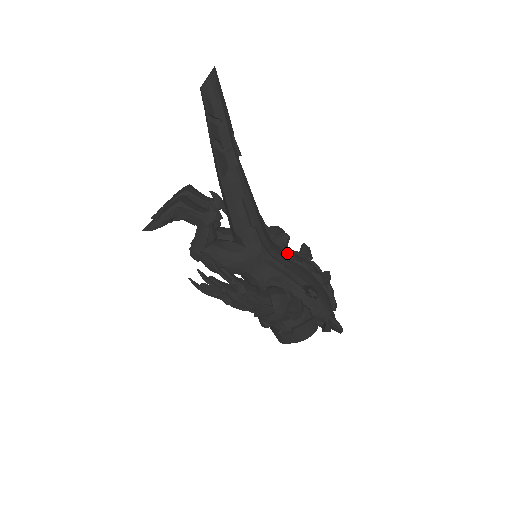
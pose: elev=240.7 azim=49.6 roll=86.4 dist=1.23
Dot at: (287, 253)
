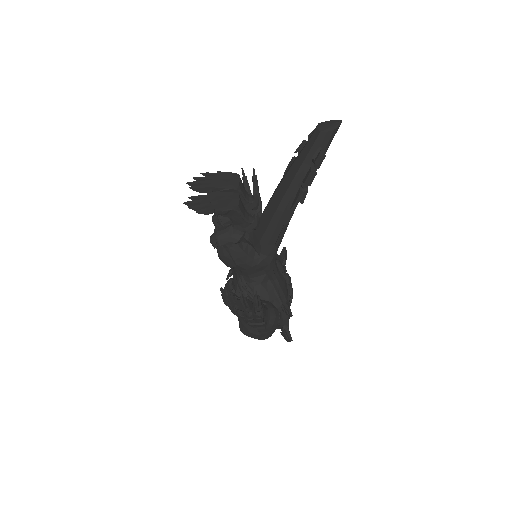
Dot at: (281, 265)
